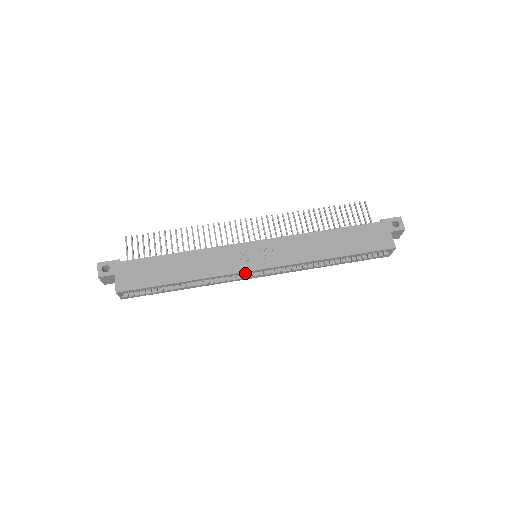
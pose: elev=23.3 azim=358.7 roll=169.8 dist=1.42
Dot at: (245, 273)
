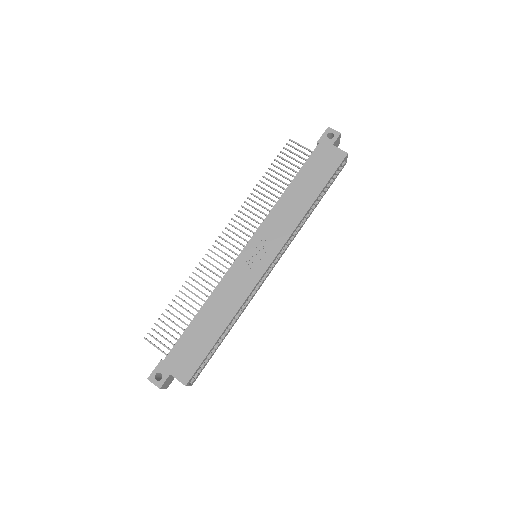
Dot at: occluded
